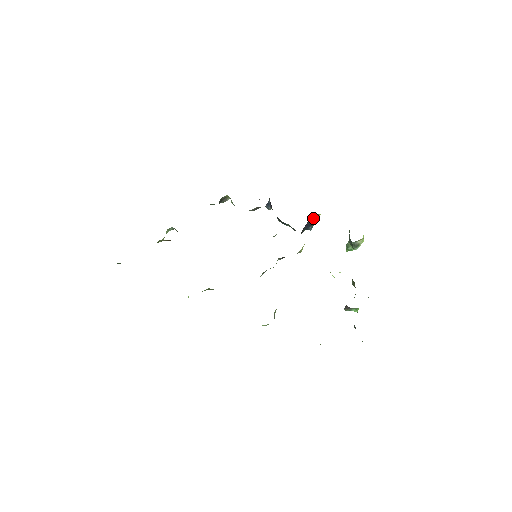
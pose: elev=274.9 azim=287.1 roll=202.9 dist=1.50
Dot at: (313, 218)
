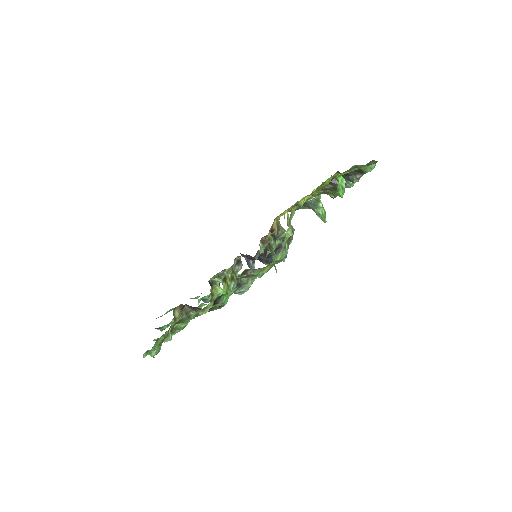
Dot at: occluded
